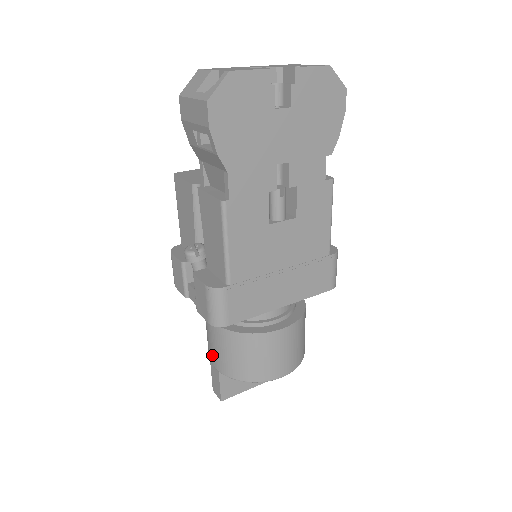
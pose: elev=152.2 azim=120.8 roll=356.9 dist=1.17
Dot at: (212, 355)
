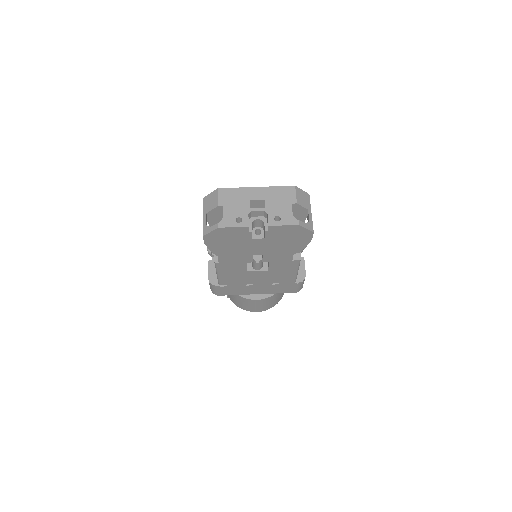
Dot at: occluded
